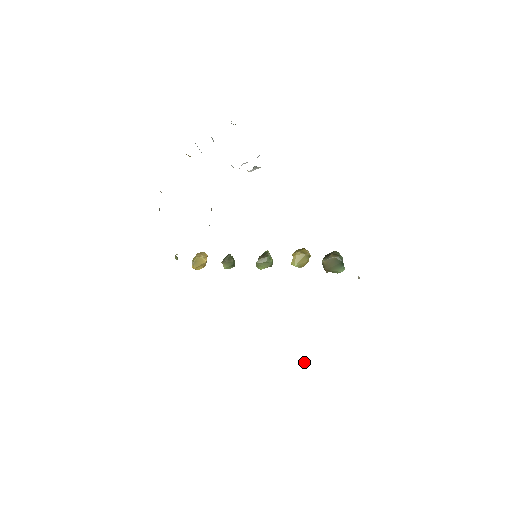
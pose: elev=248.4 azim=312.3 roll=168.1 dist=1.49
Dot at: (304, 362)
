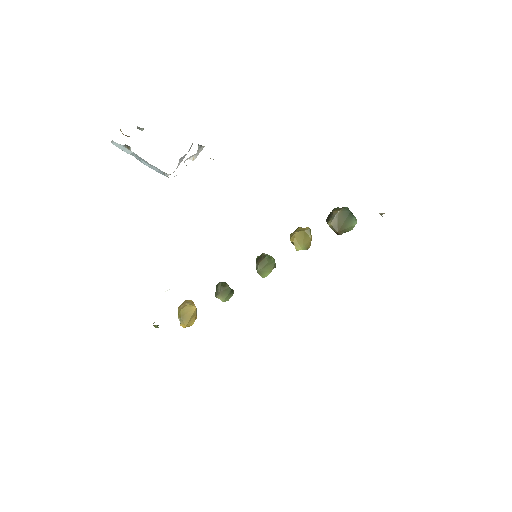
Dot at: occluded
